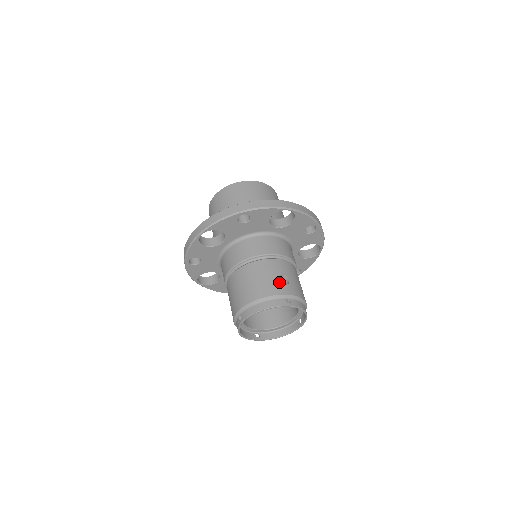
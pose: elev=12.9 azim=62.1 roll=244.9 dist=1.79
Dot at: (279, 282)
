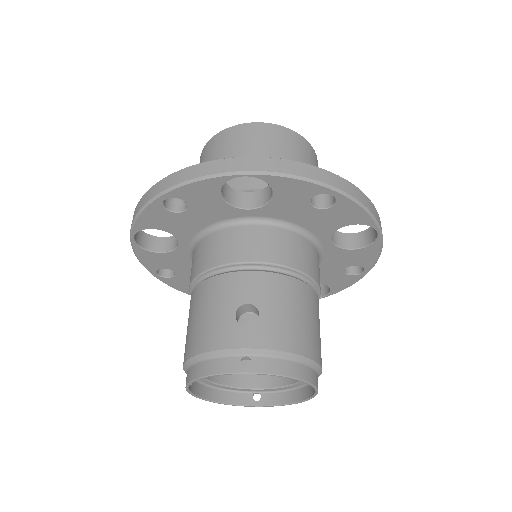
Dot at: (234, 321)
